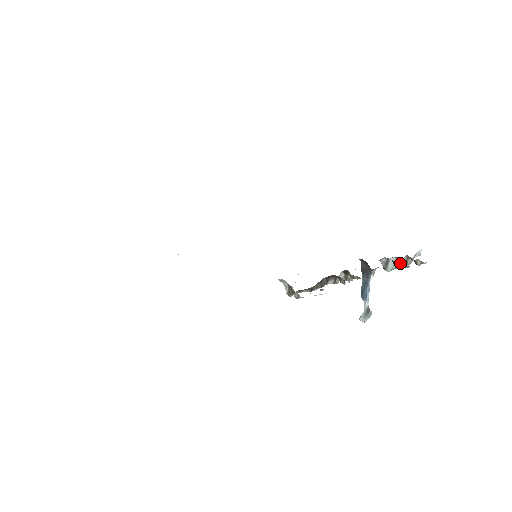
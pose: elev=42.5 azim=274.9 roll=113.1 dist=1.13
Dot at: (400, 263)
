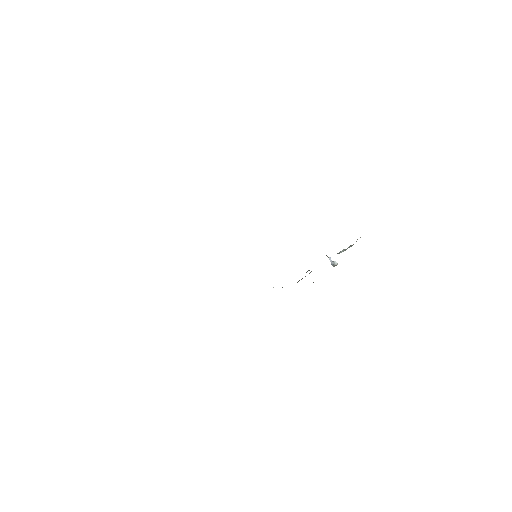
Dot at: occluded
